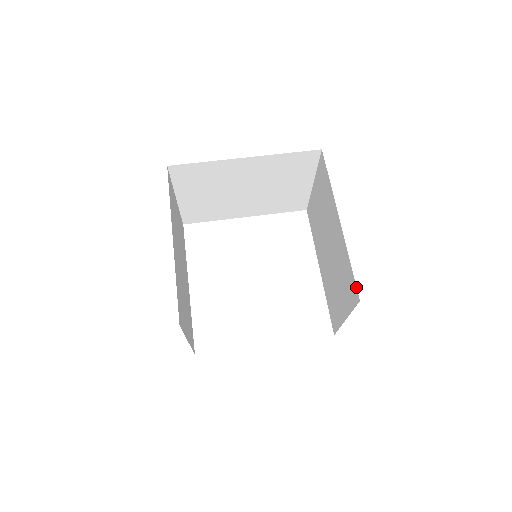
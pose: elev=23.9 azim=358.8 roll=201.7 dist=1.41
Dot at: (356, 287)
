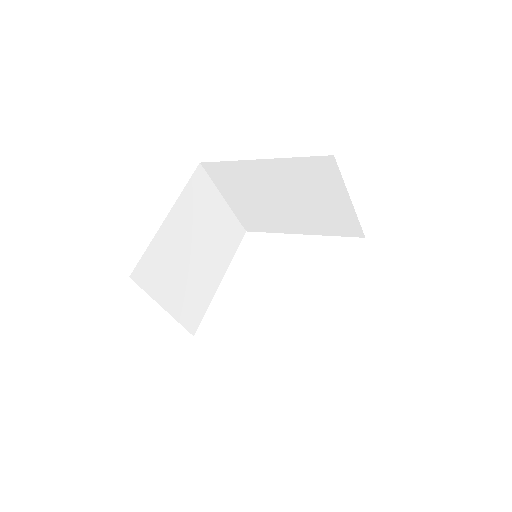
Dot at: (321, 156)
